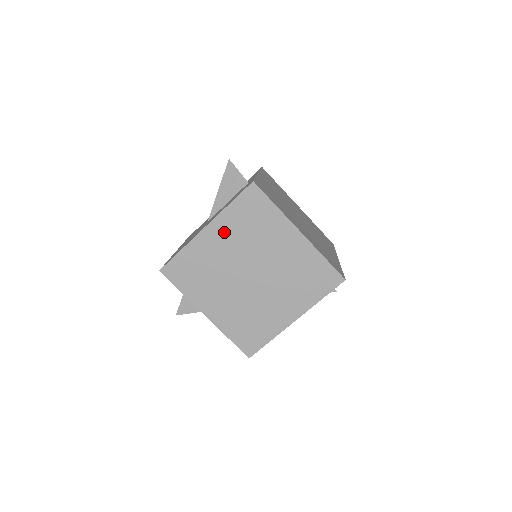
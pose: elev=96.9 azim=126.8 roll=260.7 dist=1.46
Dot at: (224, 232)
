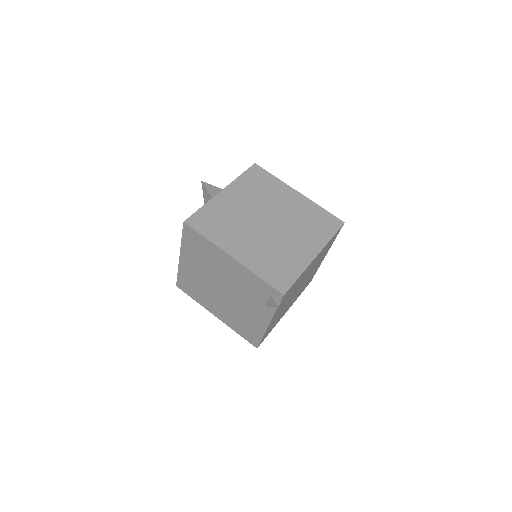
Dot at: (191, 260)
